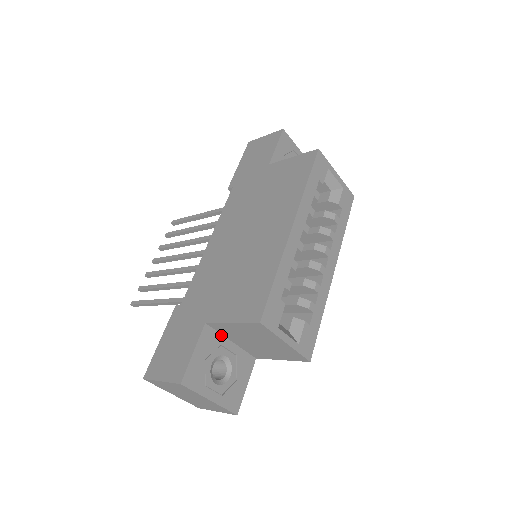
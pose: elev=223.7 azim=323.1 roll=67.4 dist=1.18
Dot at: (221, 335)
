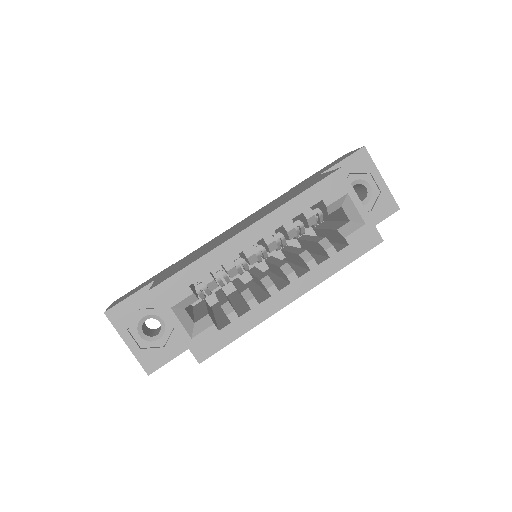
Dot at: occluded
